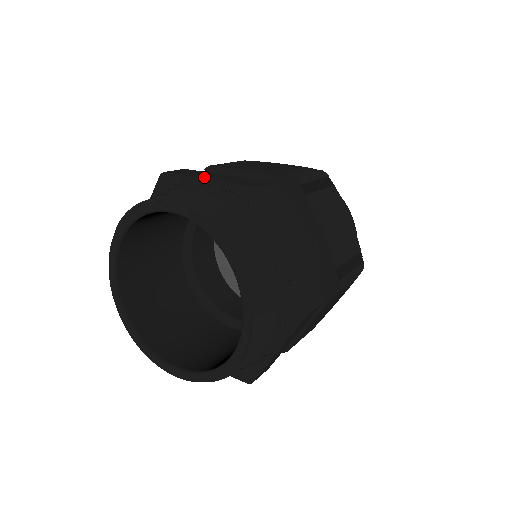
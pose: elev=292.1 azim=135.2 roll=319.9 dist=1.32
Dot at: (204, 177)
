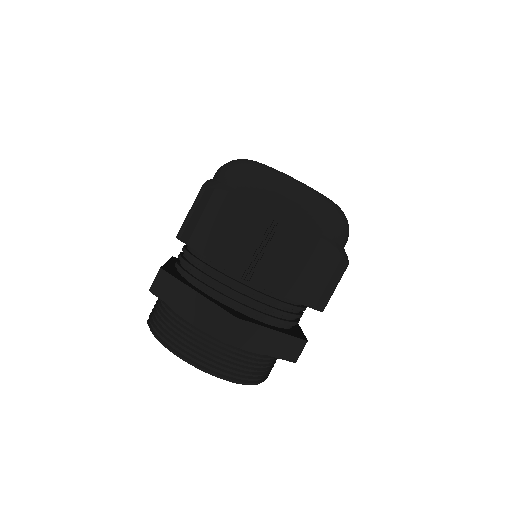
Dot at: (181, 308)
